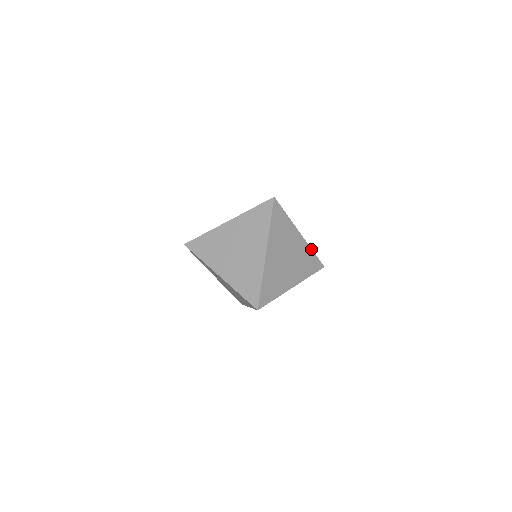
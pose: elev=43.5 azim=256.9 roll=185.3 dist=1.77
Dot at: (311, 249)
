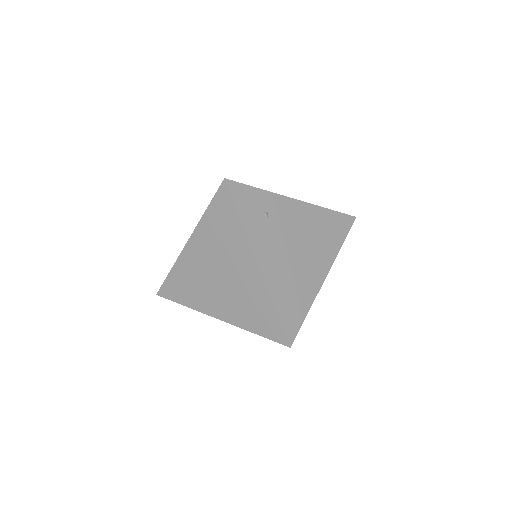
Dot at: occluded
